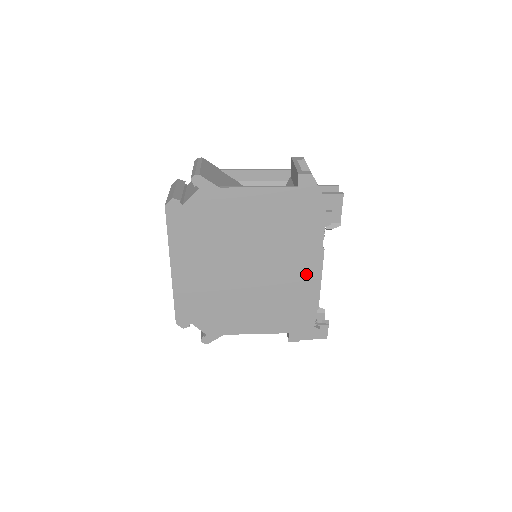
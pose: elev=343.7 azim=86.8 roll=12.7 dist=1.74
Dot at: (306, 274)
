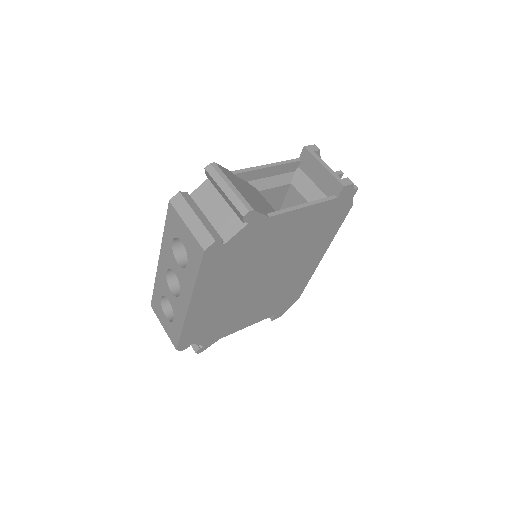
Dot at: (309, 266)
